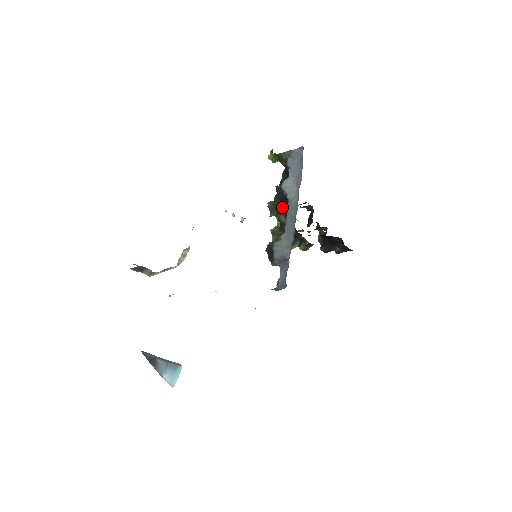
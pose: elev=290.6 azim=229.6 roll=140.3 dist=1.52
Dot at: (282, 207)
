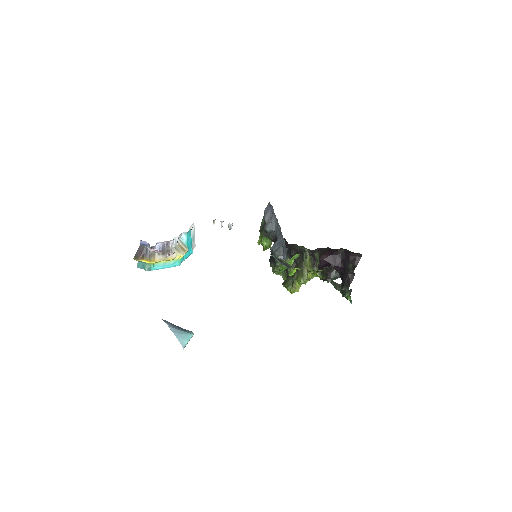
Dot at: occluded
